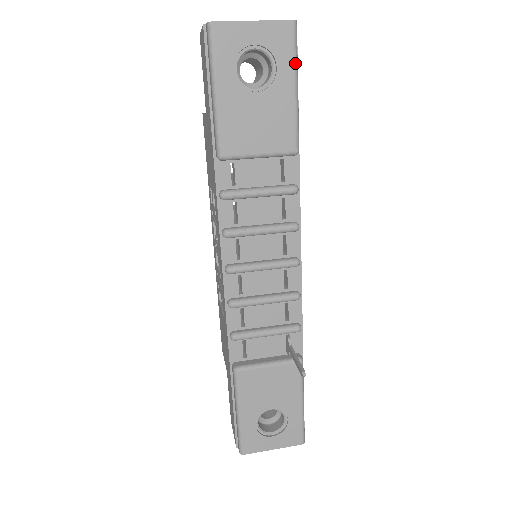
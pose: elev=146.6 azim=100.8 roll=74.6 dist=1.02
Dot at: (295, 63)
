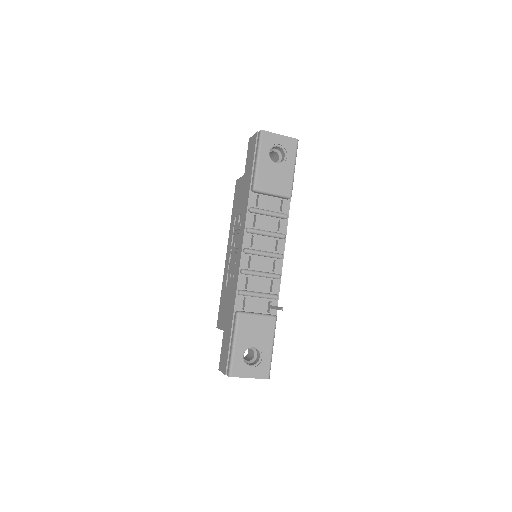
Dot at: occluded
